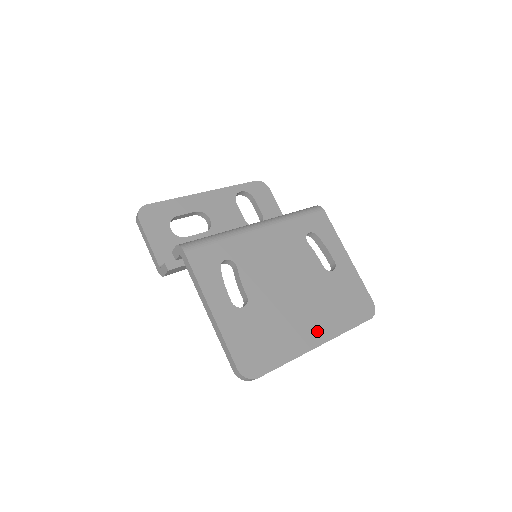
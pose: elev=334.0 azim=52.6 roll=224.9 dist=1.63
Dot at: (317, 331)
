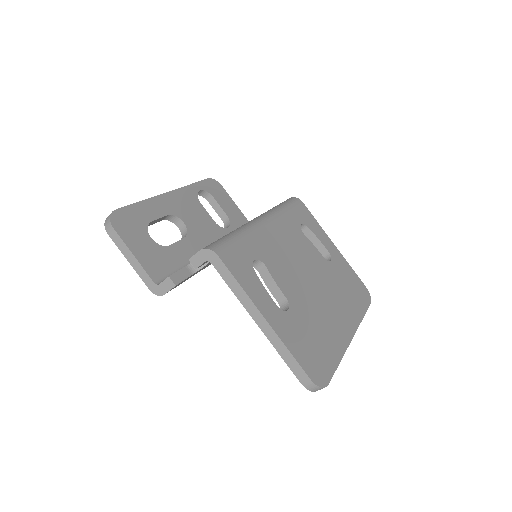
Dot at: (345, 323)
